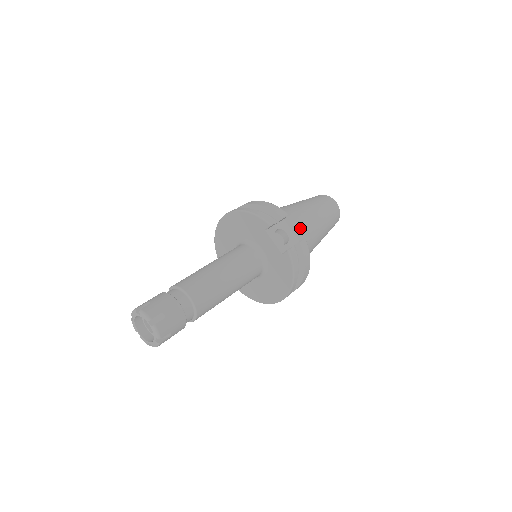
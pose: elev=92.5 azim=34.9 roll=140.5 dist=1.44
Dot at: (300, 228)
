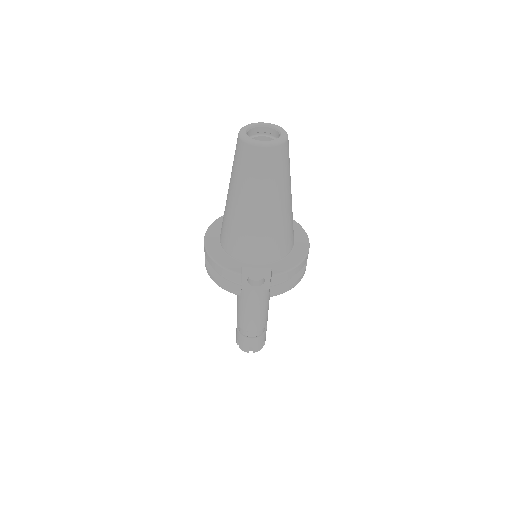
Dot at: (260, 247)
